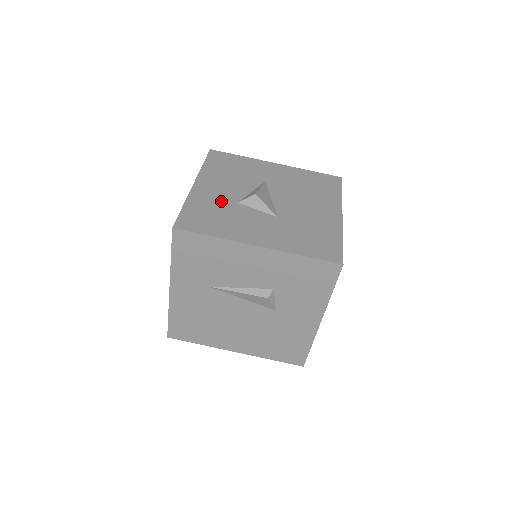
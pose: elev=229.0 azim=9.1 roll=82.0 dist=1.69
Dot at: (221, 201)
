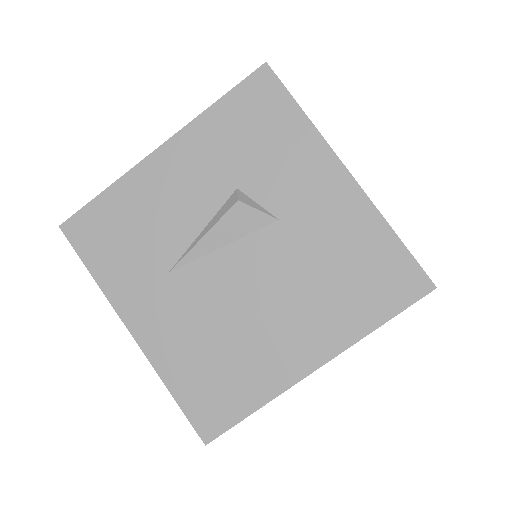
Dot at: occluded
